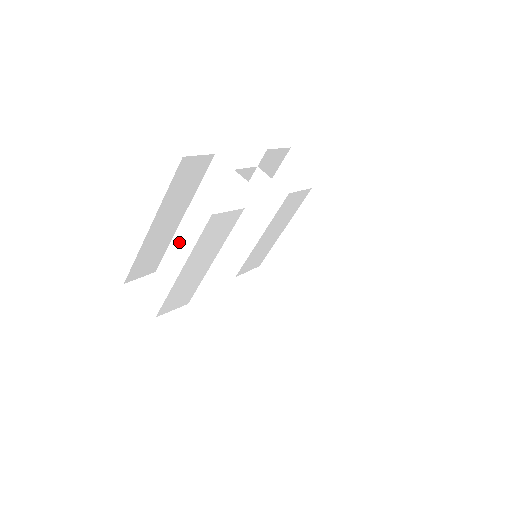
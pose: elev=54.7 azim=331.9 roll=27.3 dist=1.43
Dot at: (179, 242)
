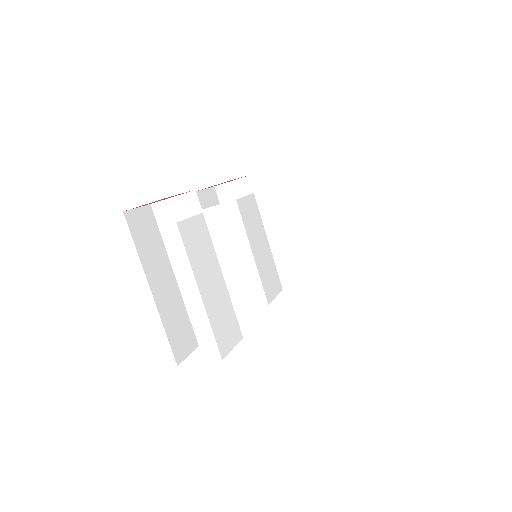
Dot at: (190, 298)
